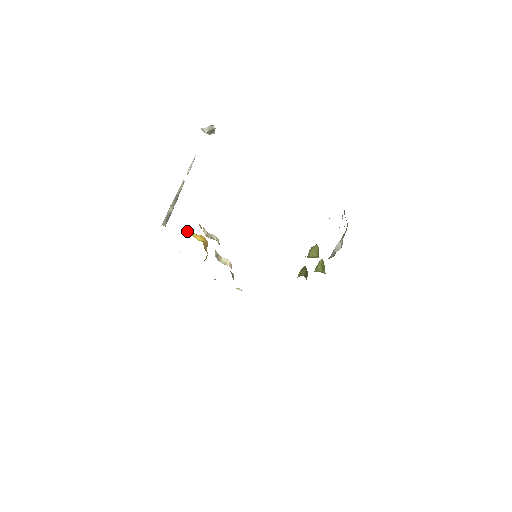
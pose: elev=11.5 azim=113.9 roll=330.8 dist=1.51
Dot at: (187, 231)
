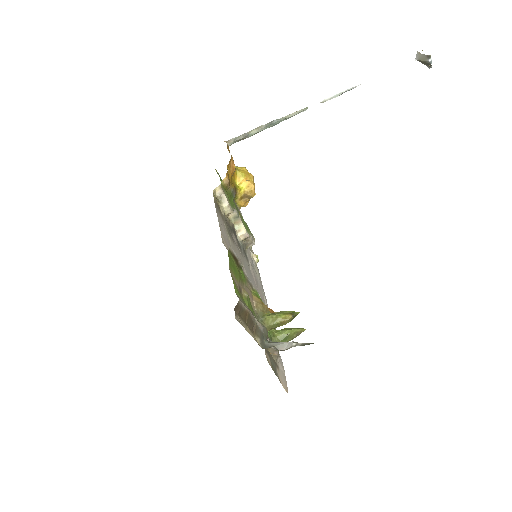
Dot at: (244, 167)
